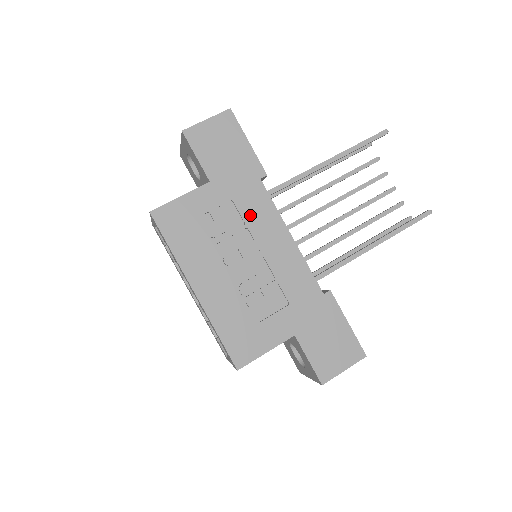
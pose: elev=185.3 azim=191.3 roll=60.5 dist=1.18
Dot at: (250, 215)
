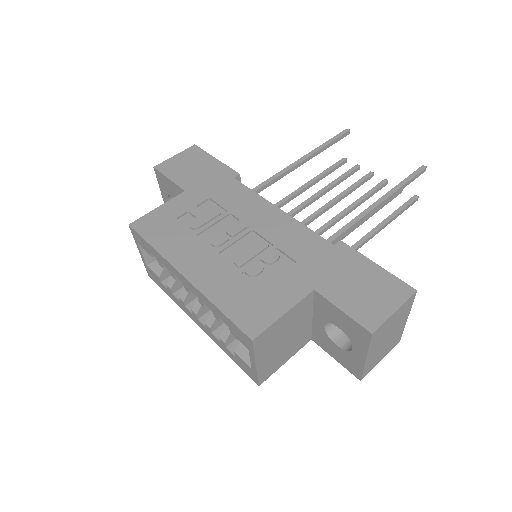
Dot at: (230, 204)
